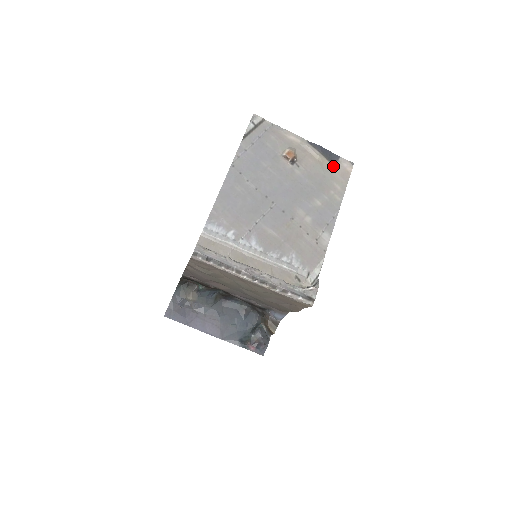
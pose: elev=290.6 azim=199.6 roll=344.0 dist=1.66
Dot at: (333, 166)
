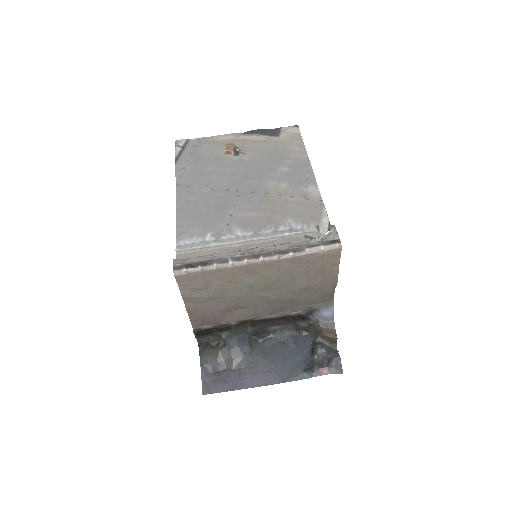
Dot at: (279, 137)
